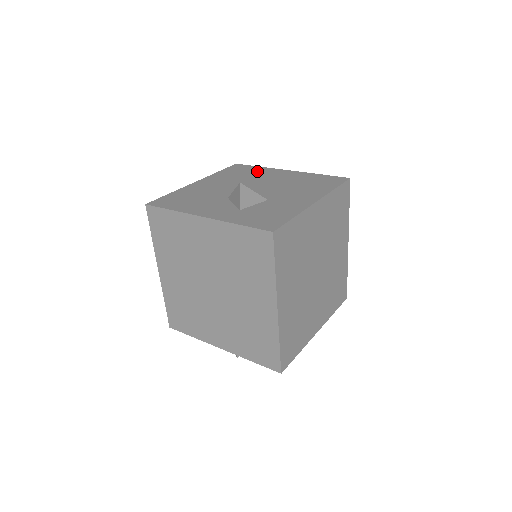
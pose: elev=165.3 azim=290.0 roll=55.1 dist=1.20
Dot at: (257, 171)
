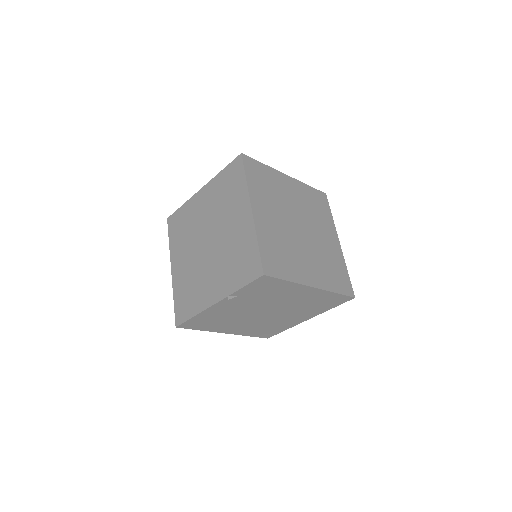
Dot at: occluded
